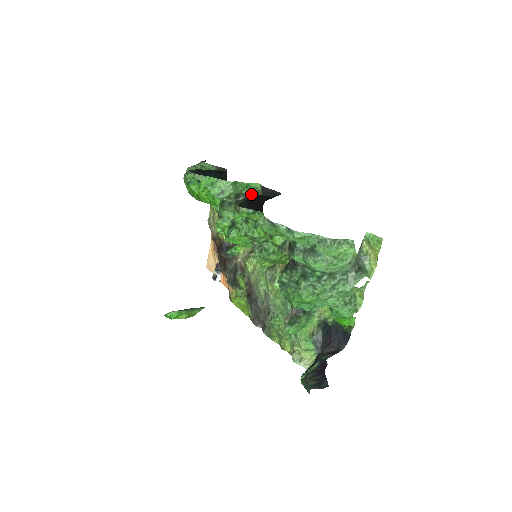
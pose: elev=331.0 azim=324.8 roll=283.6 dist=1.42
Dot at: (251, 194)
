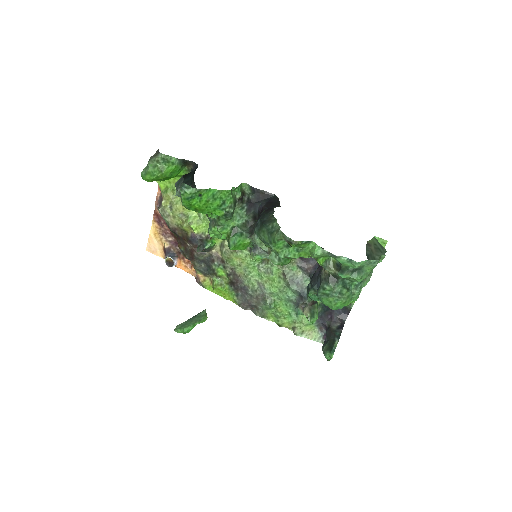
Dot at: (242, 196)
